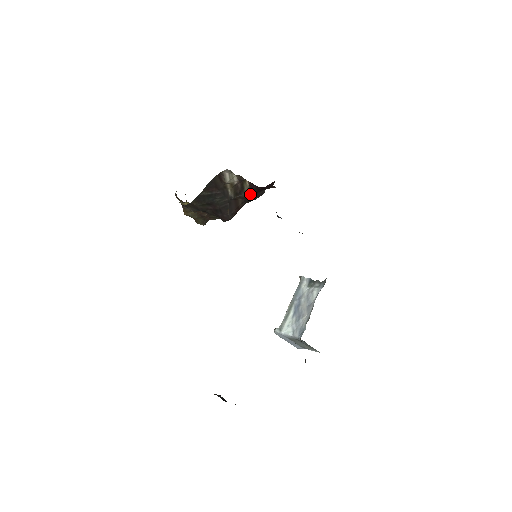
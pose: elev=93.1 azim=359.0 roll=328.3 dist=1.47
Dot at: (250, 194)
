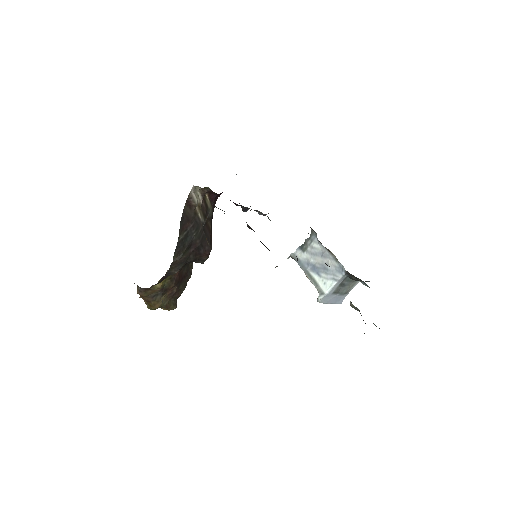
Dot at: (212, 211)
